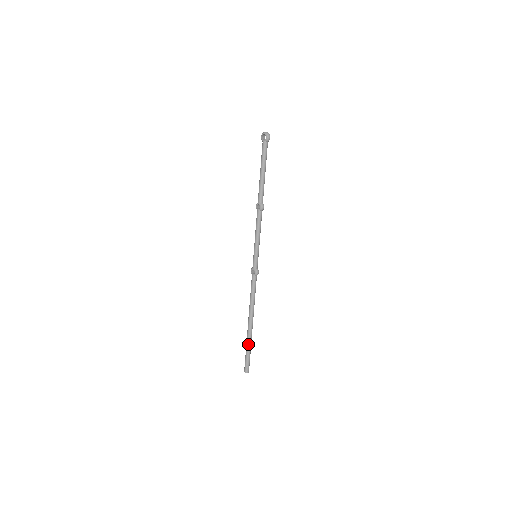
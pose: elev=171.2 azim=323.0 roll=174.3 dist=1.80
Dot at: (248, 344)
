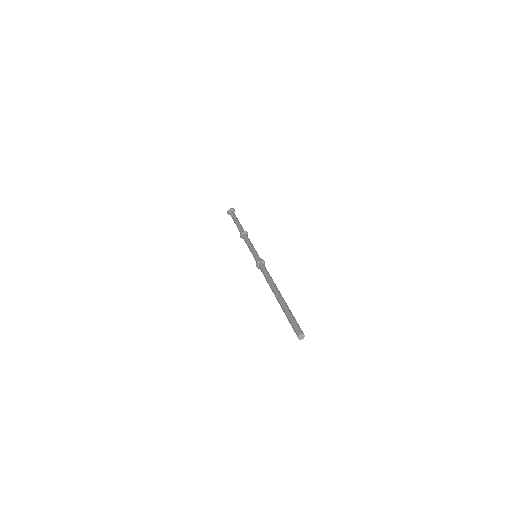
Dot at: (286, 309)
